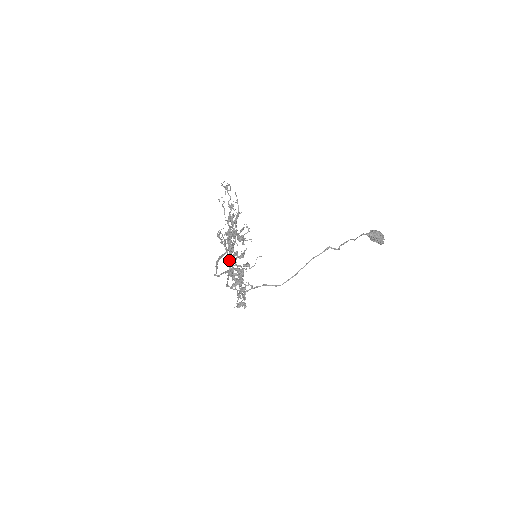
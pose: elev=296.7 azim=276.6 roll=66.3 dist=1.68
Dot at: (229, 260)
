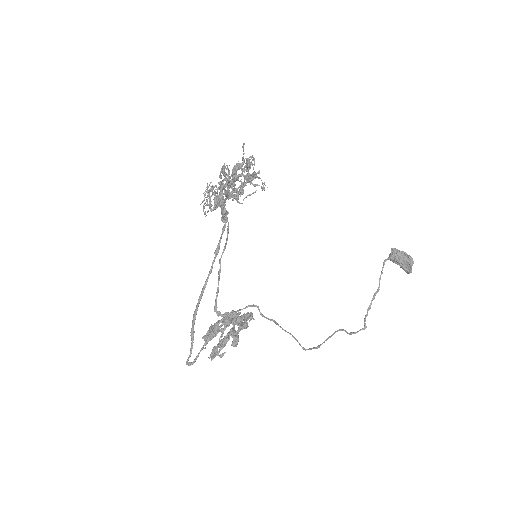
Dot at: occluded
